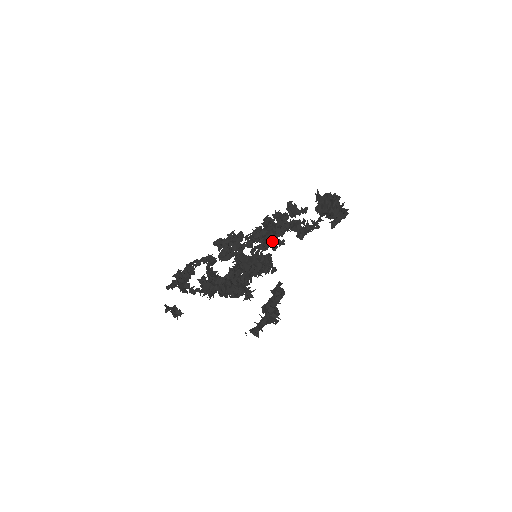
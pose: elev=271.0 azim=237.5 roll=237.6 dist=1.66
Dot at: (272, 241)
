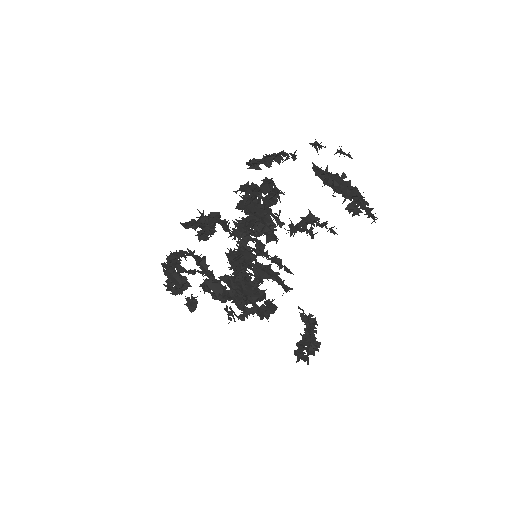
Dot at: (268, 232)
